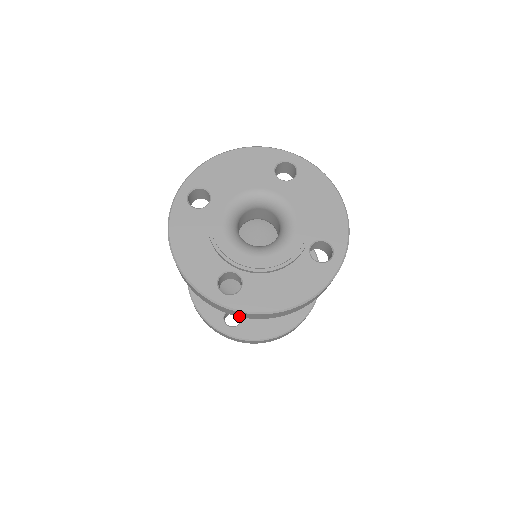
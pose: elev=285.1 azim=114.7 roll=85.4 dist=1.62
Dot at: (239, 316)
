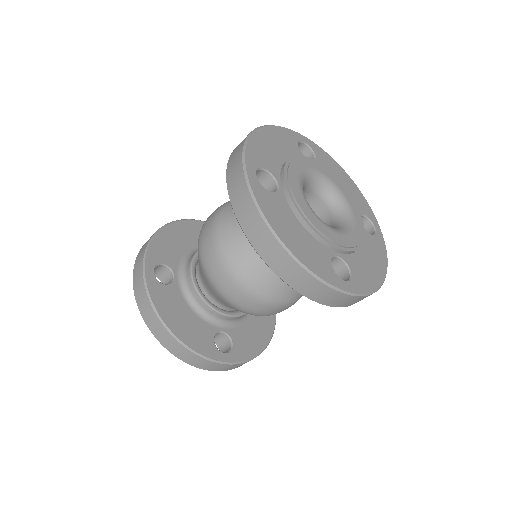
Dot at: (234, 206)
